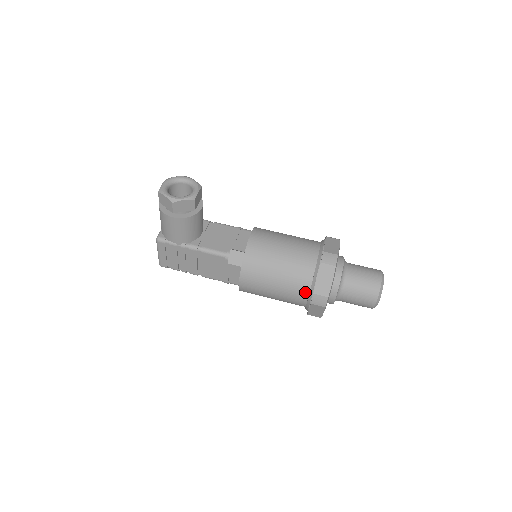
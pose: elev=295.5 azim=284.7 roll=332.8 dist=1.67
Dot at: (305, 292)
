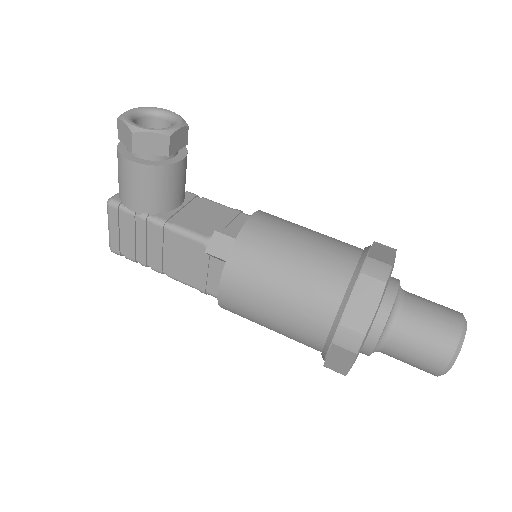
Dot at: (325, 322)
